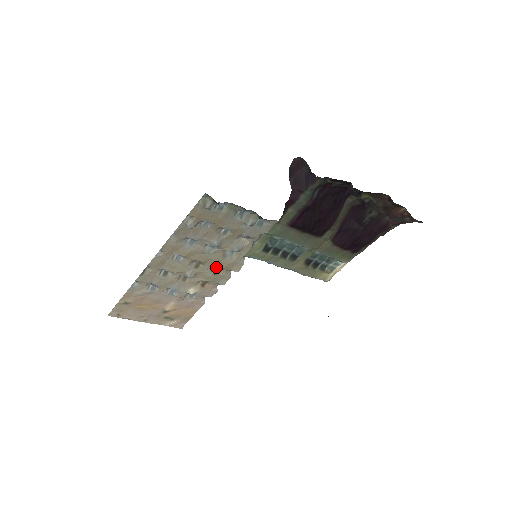
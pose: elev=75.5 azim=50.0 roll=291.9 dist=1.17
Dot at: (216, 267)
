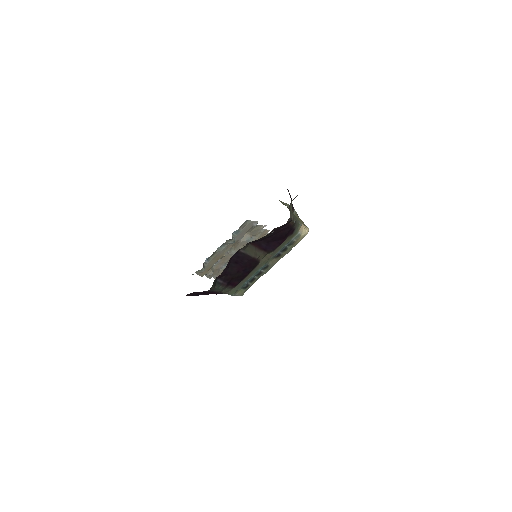
Dot at: occluded
